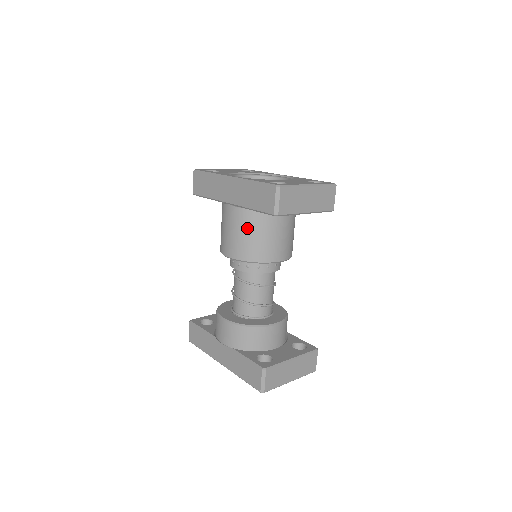
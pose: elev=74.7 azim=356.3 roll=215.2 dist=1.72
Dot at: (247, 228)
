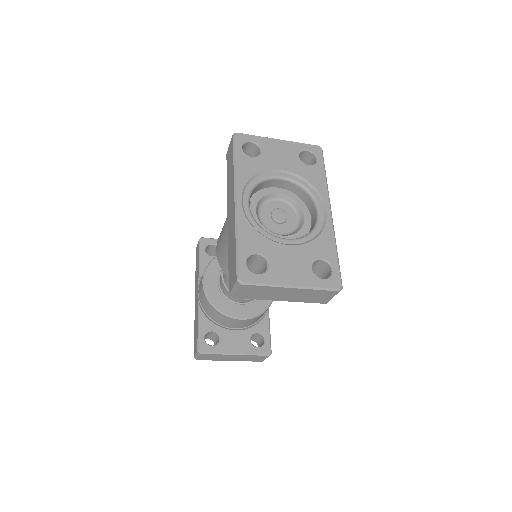
Dot at: occluded
